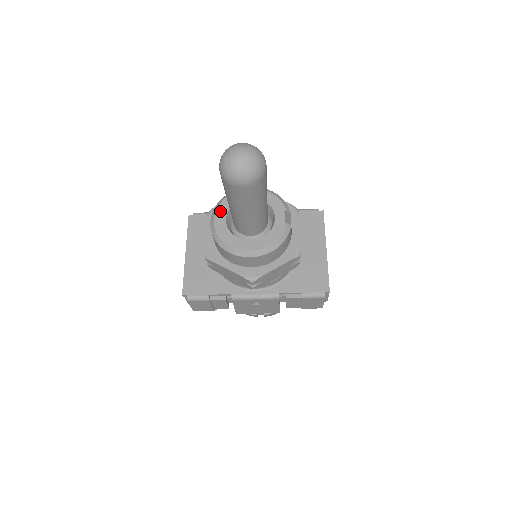
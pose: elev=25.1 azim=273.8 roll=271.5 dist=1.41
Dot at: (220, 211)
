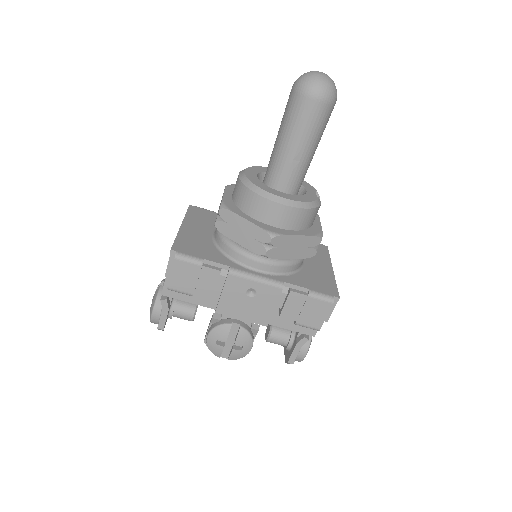
Dot at: (251, 170)
